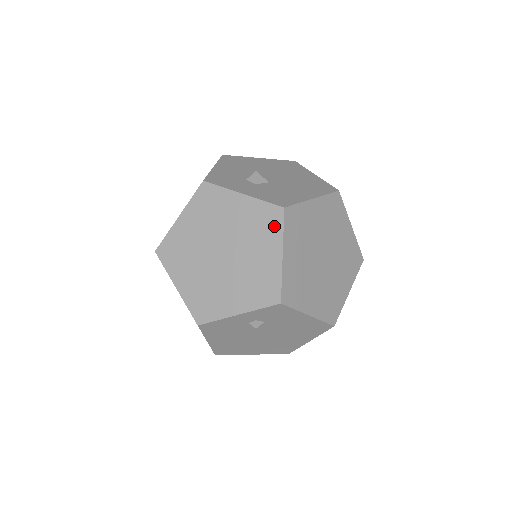
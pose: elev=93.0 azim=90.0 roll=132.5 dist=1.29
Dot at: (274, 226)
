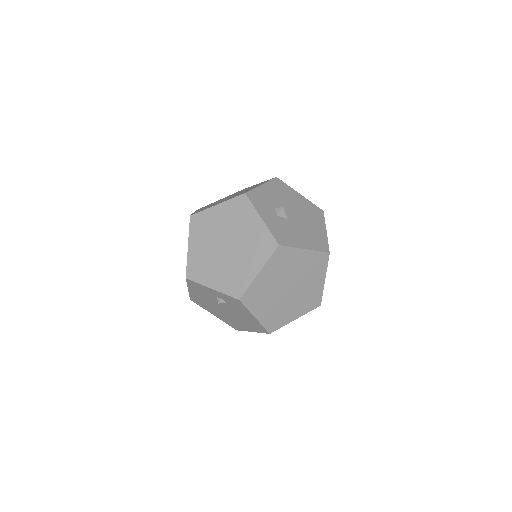
Dot at: (266, 252)
